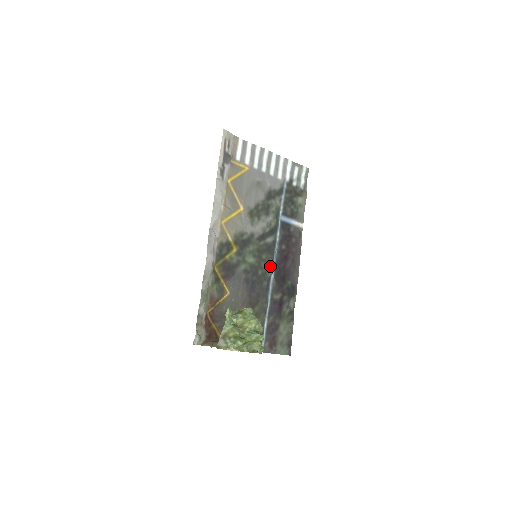
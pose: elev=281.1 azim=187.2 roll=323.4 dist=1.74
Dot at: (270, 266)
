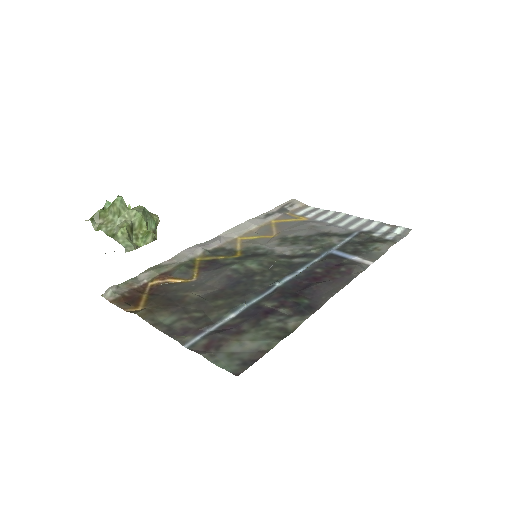
Dot at: (280, 278)
